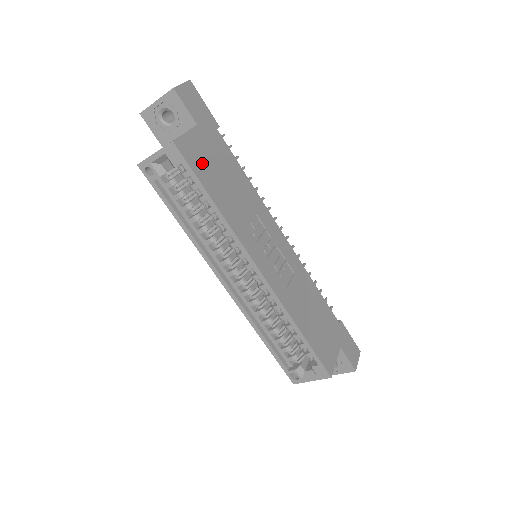
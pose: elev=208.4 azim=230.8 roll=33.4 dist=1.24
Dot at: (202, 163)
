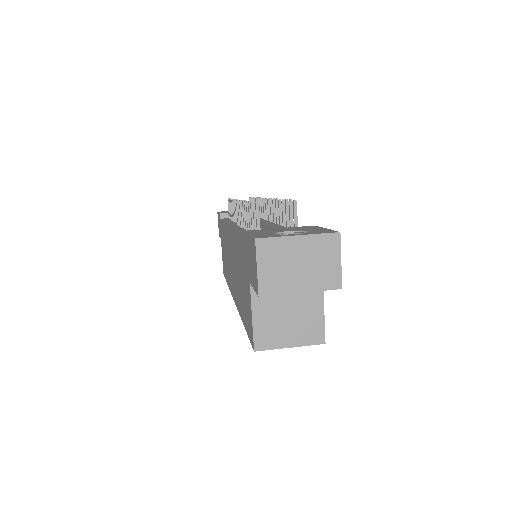
Dot at: occluded
